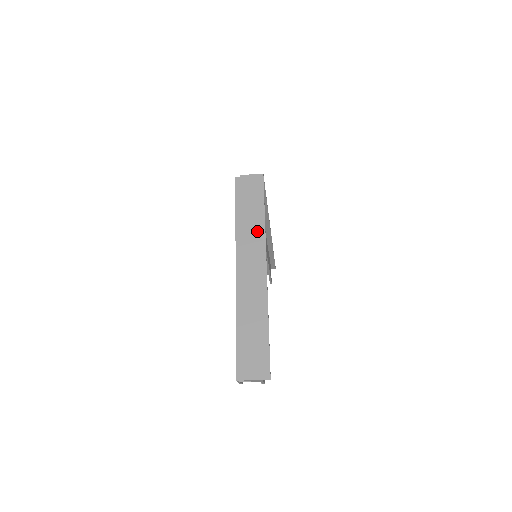
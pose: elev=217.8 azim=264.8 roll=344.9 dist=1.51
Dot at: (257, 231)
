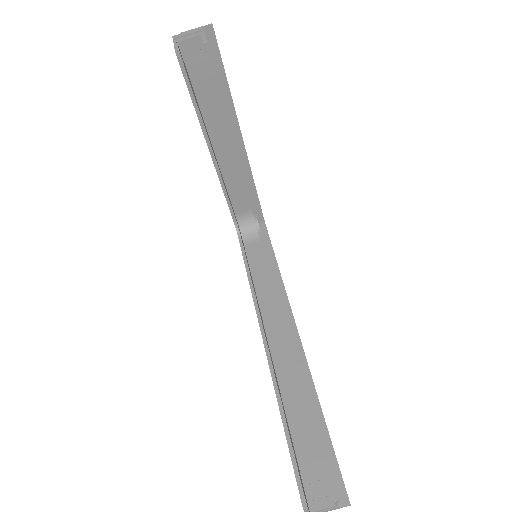
Dot at: occluded
